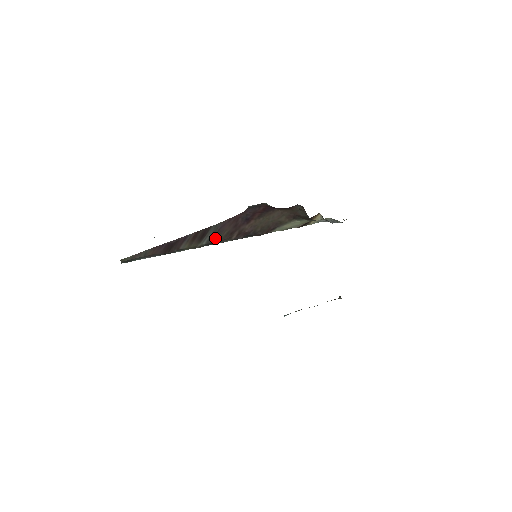
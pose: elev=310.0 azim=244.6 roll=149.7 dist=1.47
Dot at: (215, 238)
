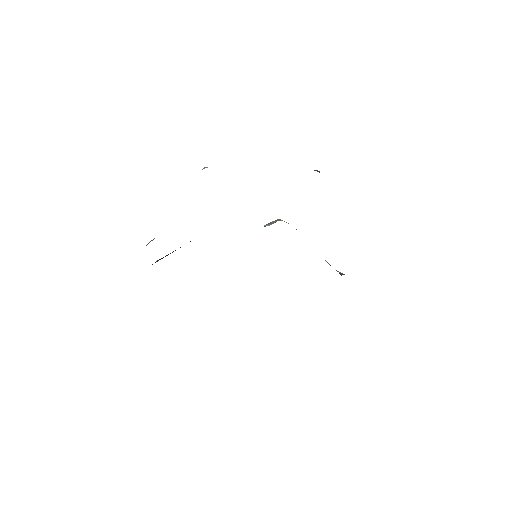
Dot at: occluded
